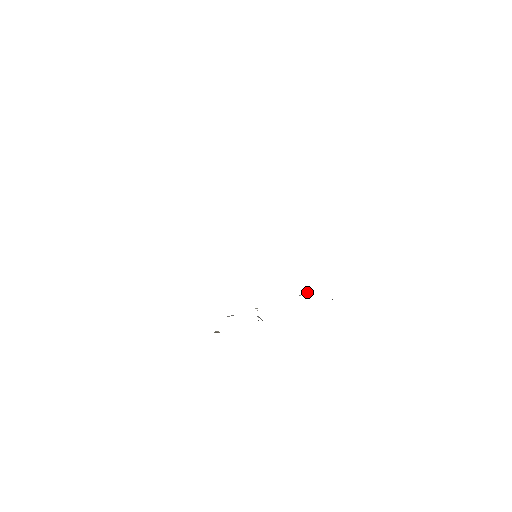
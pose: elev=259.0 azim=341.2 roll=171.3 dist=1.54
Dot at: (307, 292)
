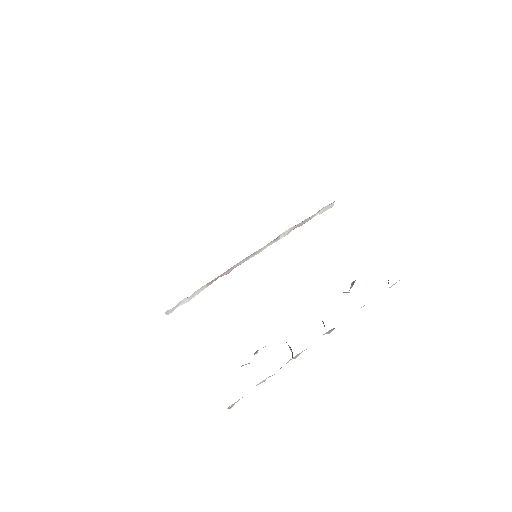
Dot at: occluded
